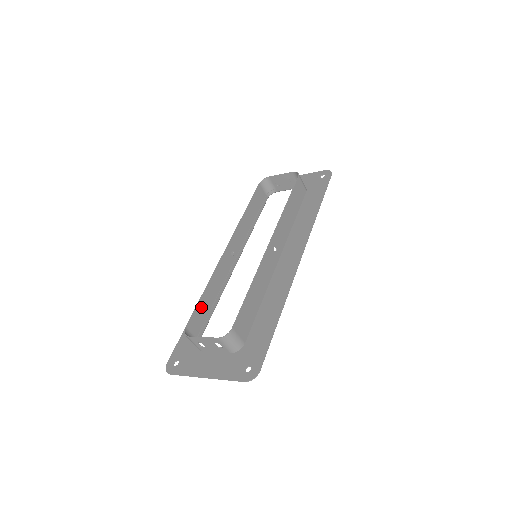
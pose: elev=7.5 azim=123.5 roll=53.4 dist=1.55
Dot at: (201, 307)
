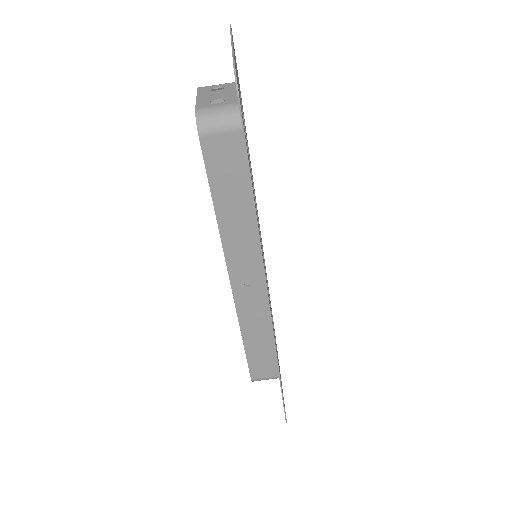
Dot at: occluded
